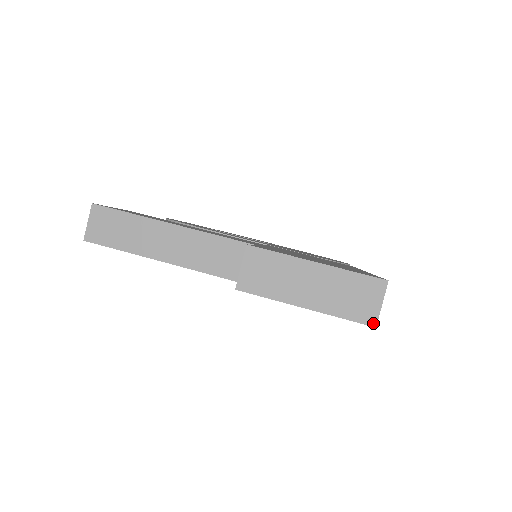
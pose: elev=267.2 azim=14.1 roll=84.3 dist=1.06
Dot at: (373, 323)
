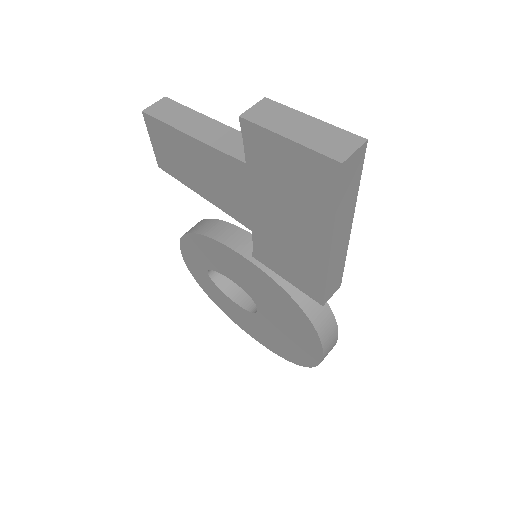
Dot at: (341, 160)
